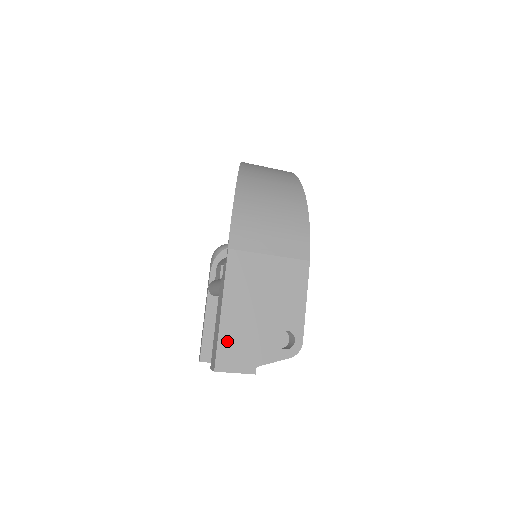
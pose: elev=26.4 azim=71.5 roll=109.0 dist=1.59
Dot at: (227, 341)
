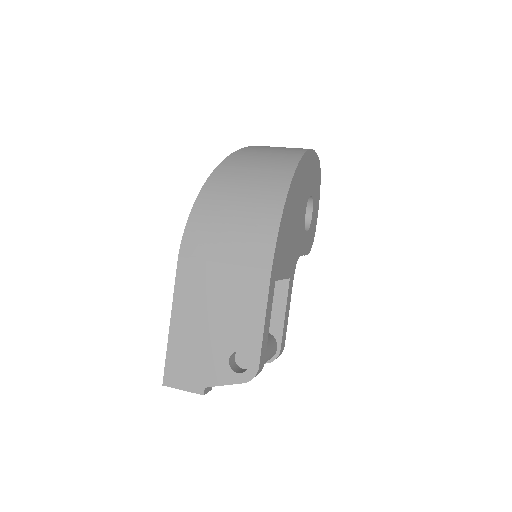
Dot at: (175, 356)
